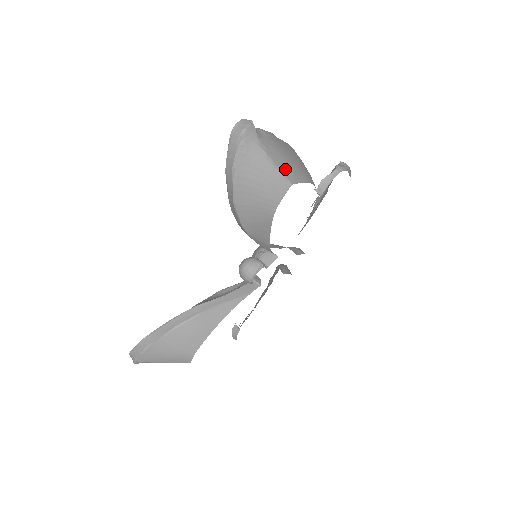
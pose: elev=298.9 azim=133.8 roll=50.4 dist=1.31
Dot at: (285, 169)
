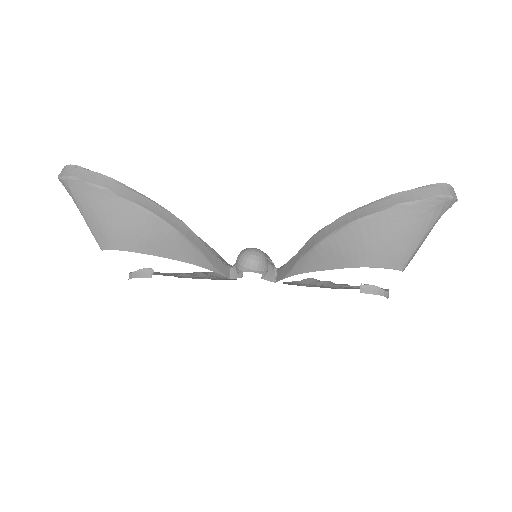
Dot at: (414, 255)
